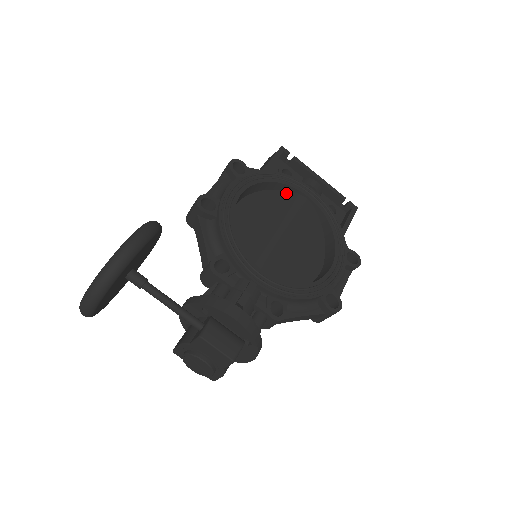
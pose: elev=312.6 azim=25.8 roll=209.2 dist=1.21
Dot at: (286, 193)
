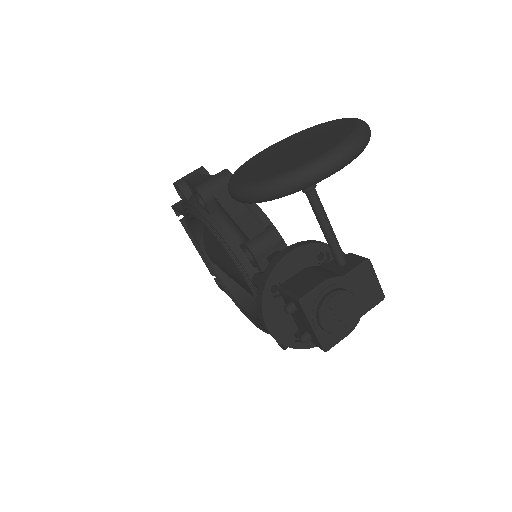
Dot at: occluded
